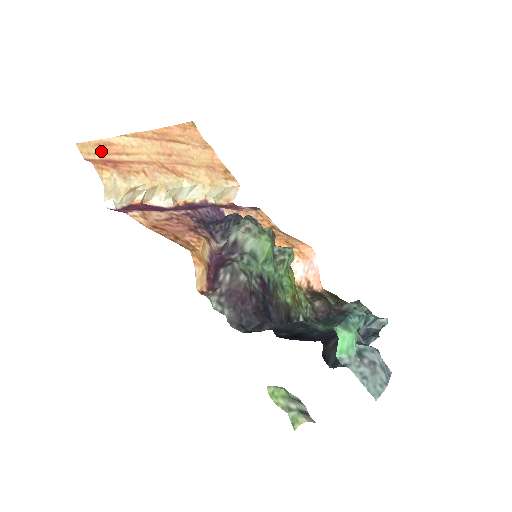
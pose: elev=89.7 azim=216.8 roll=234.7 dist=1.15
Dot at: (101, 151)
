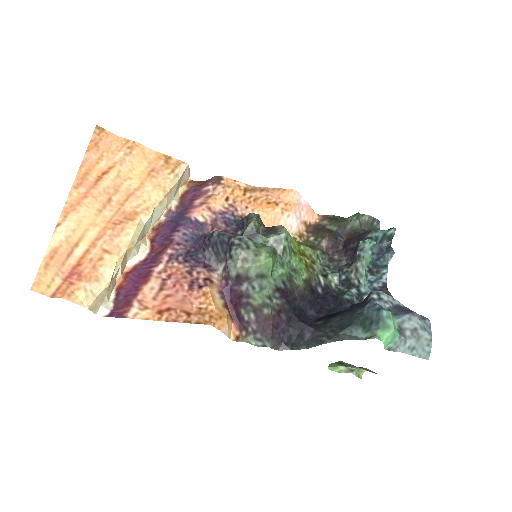
Dot at: (54, 270)
